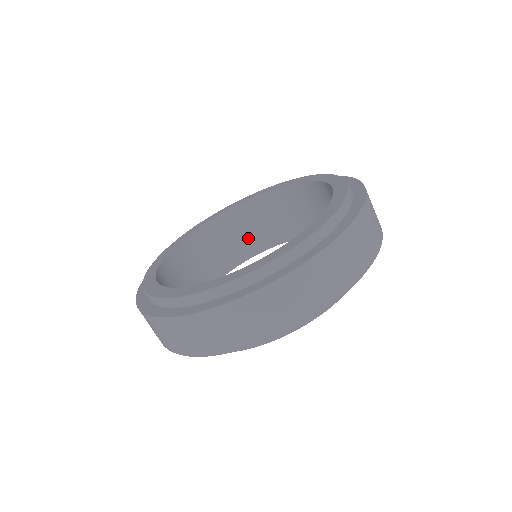
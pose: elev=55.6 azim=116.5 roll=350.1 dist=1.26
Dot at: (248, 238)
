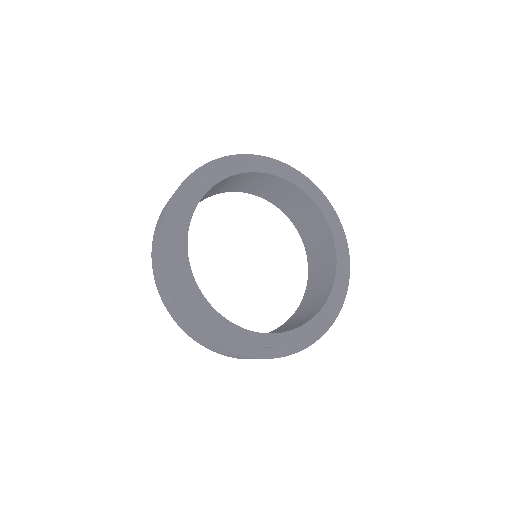
Dot at: (252, 186)
